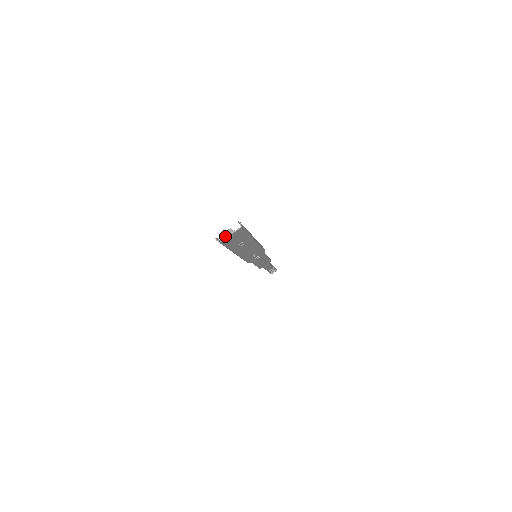
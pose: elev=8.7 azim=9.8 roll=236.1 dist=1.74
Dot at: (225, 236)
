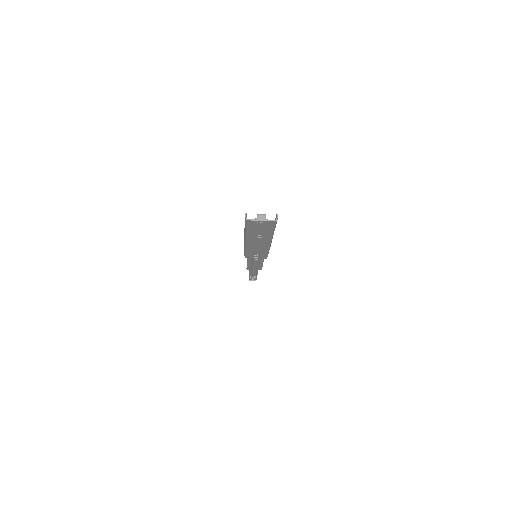
Dot at: (256, 218)
